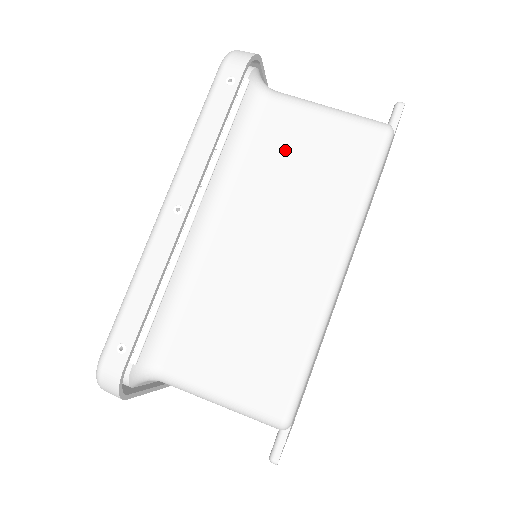
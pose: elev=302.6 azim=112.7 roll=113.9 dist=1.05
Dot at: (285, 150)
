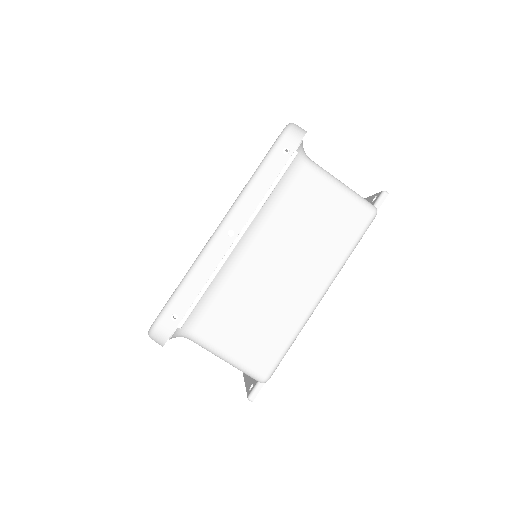
Dot at: (307, 207)
